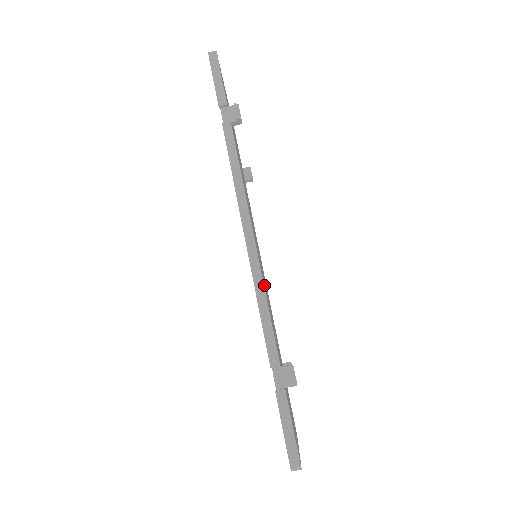
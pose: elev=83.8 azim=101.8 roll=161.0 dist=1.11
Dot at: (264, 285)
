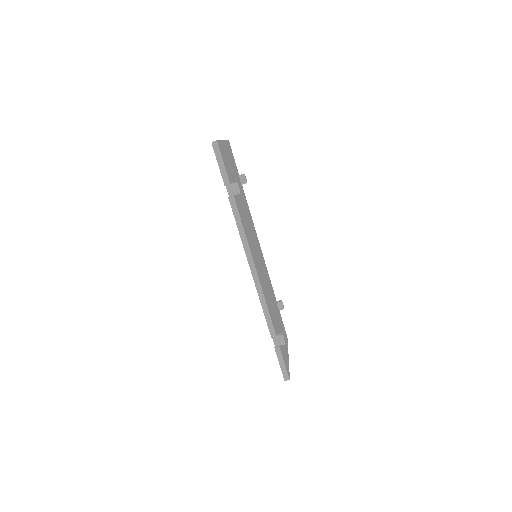
Dot at: (264, 291)
